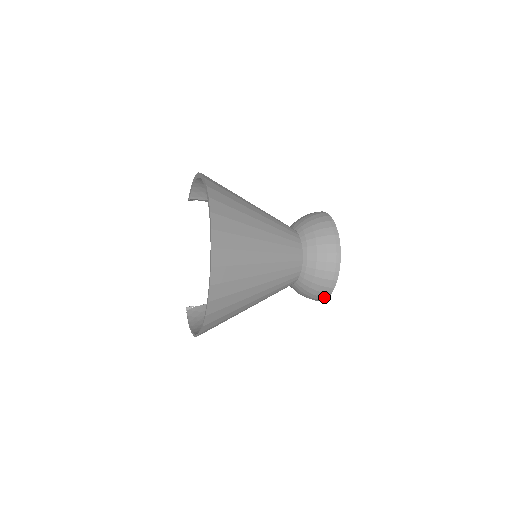
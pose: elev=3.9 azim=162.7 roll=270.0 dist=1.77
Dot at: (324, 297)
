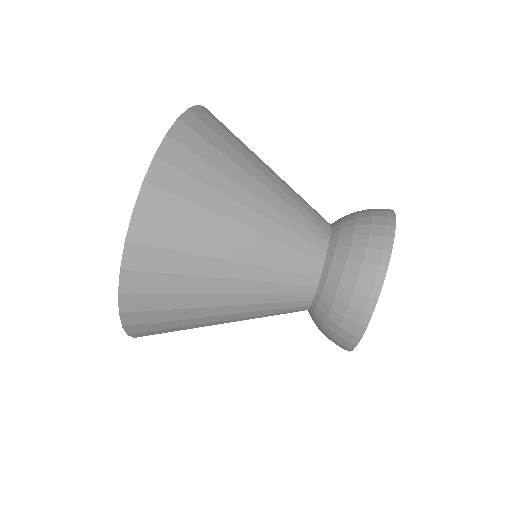
Dot at: occluded
